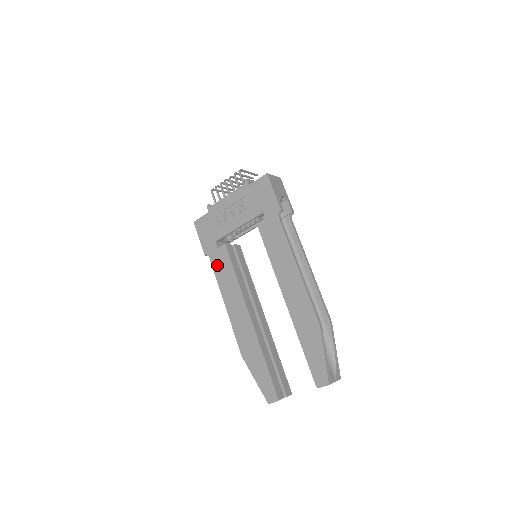
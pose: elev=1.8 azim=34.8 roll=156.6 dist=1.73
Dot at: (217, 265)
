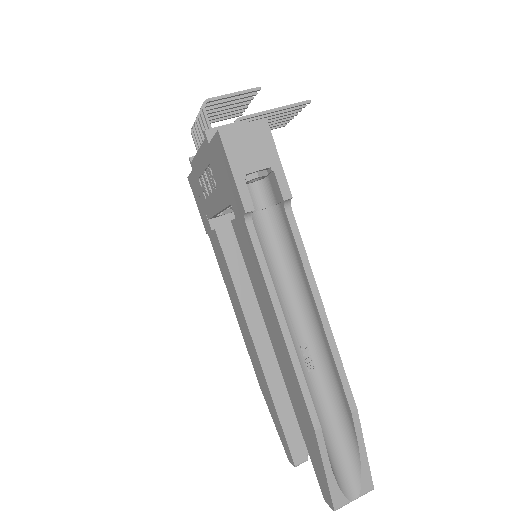
Dot at: (217, 255)
